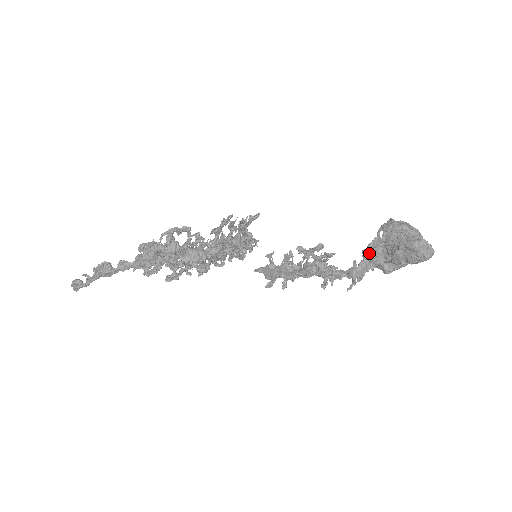
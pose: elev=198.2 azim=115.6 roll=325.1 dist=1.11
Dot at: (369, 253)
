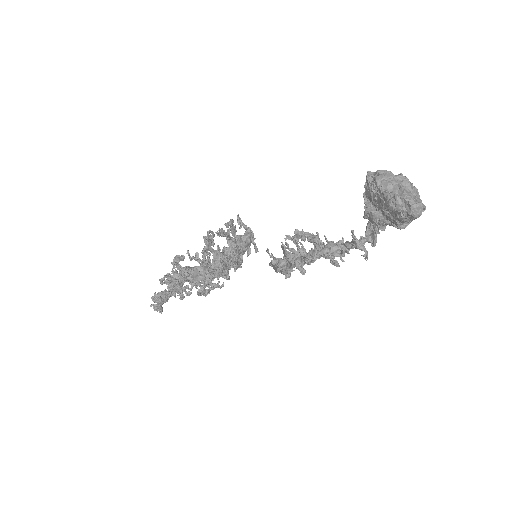
Dot at: (365, 216)
